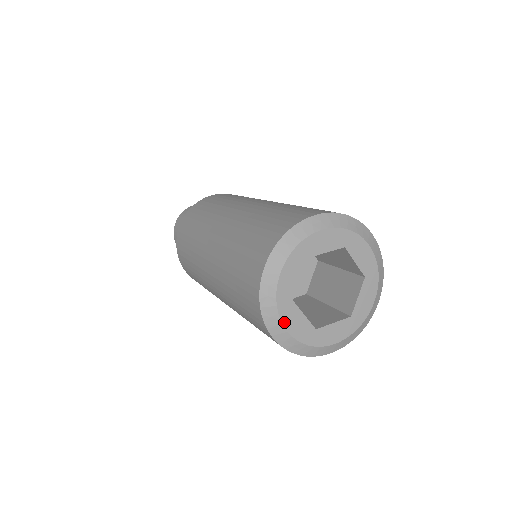
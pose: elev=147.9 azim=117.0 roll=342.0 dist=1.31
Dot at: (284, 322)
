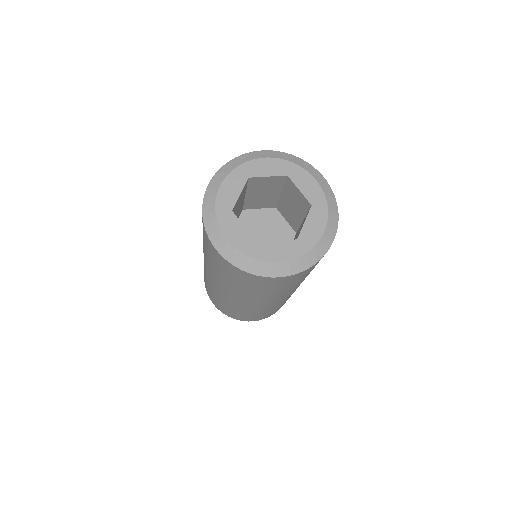
Dot at: (222, 228)
